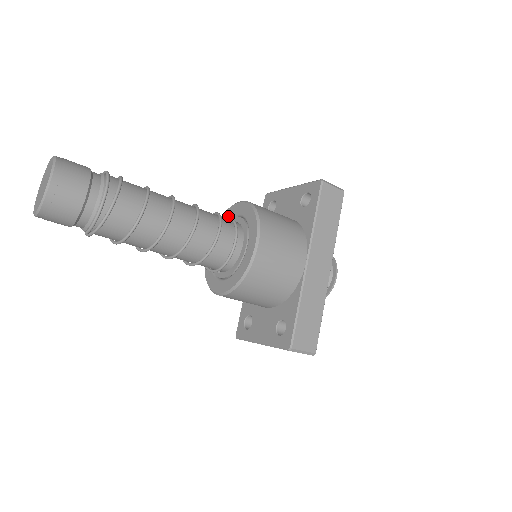
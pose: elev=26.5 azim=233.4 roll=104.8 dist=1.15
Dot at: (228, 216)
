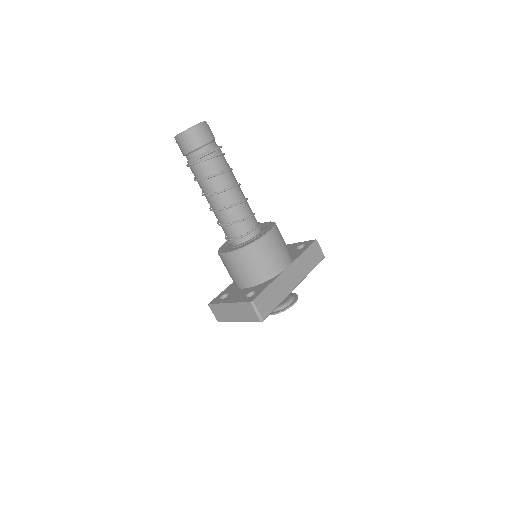
Dot at: occluded
